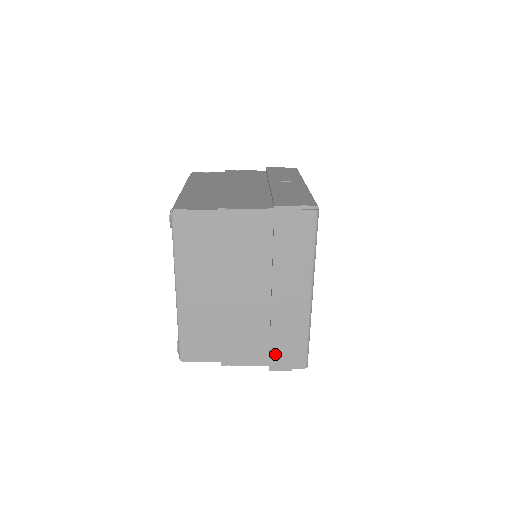
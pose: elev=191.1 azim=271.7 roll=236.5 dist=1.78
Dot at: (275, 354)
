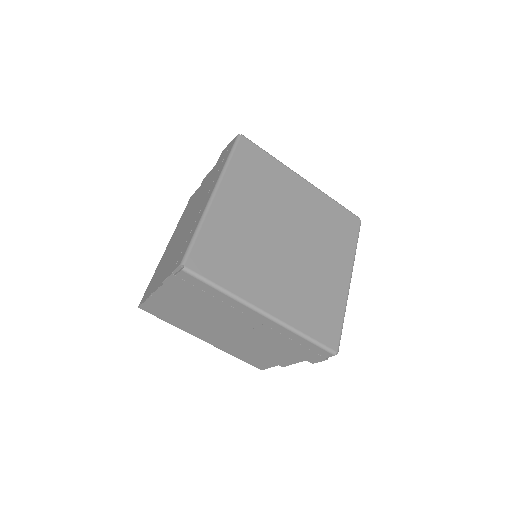
Dot at: (300, 354)
